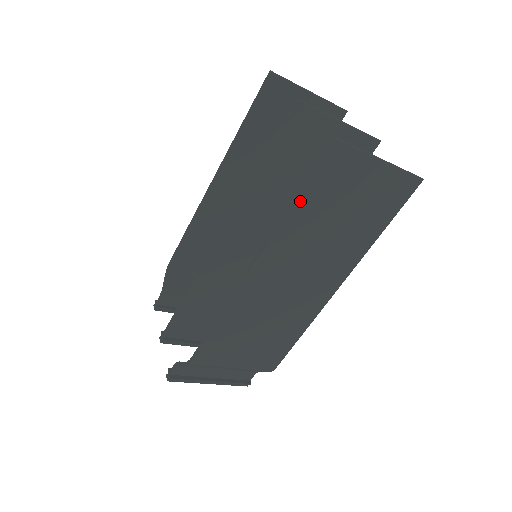
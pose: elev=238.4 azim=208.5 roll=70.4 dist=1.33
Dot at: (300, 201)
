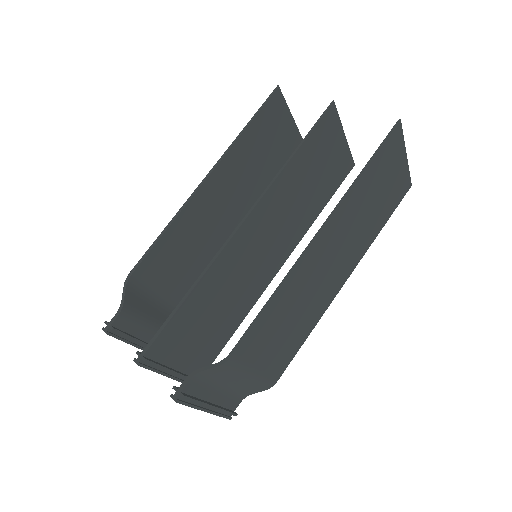
Dot at: (368, 171)
